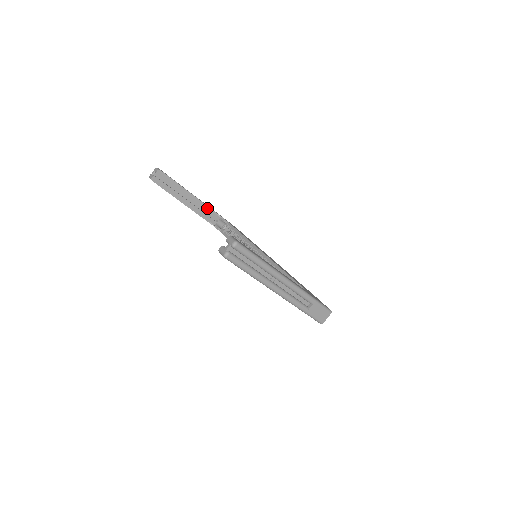
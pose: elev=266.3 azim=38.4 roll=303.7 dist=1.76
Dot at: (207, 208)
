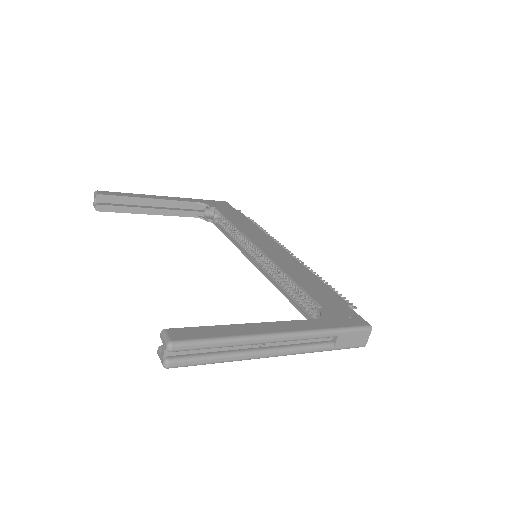
Dot at: (183, 203)
